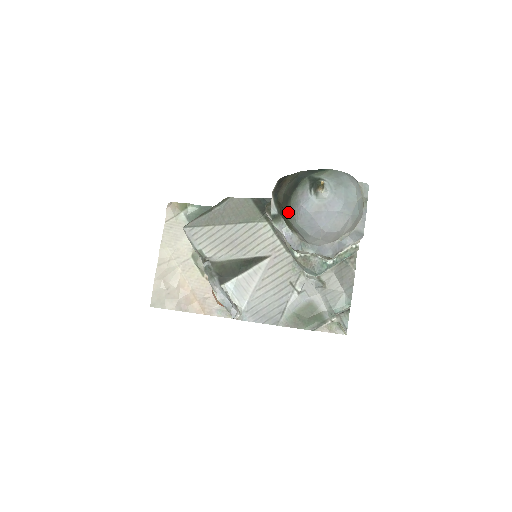
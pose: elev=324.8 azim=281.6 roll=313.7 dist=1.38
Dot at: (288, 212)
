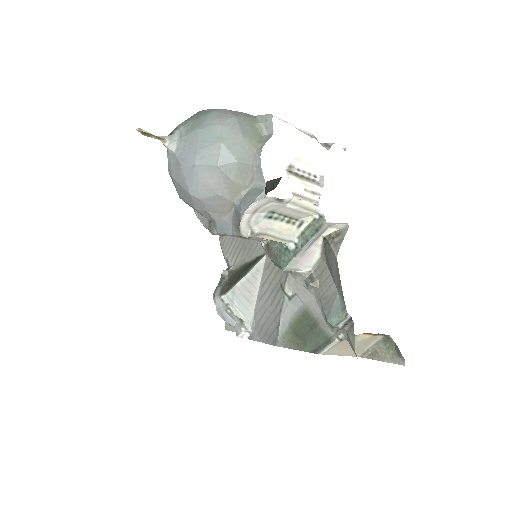
Dot at: occluded
